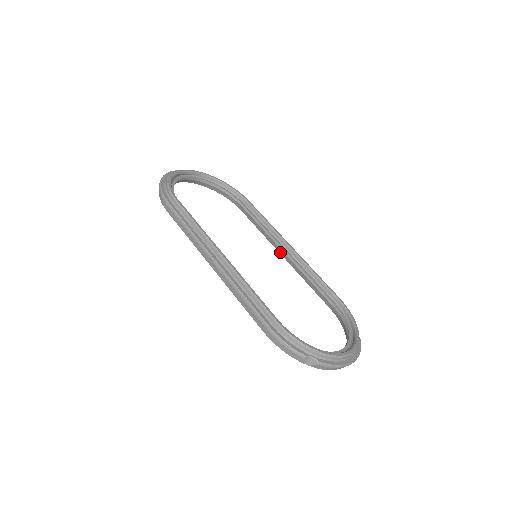
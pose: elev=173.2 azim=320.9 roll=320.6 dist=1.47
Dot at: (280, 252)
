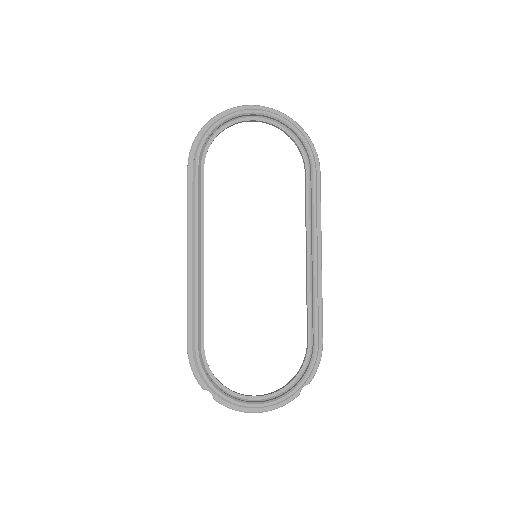
Dot at: occluded
